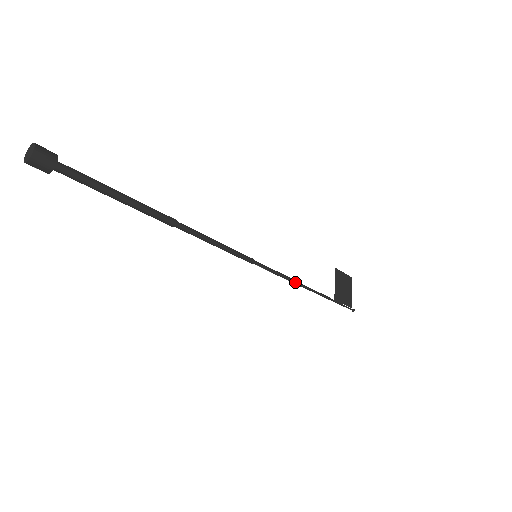
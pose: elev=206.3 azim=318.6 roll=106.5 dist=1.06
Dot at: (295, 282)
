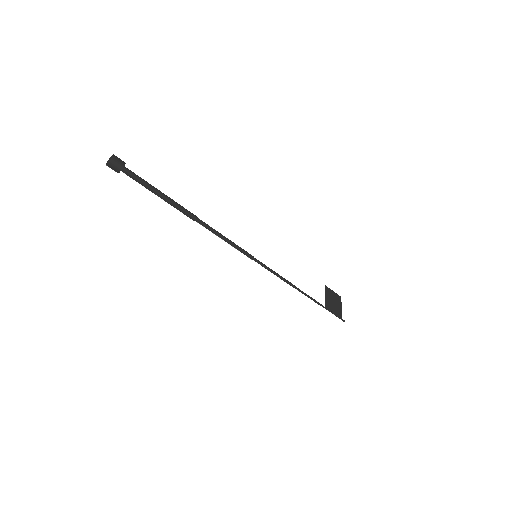
Dot at: (289, 283)
